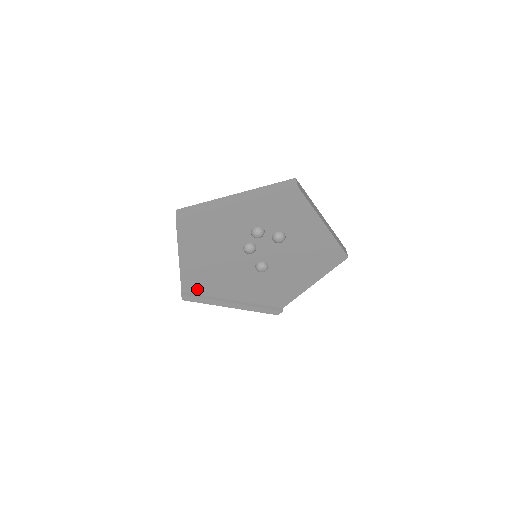
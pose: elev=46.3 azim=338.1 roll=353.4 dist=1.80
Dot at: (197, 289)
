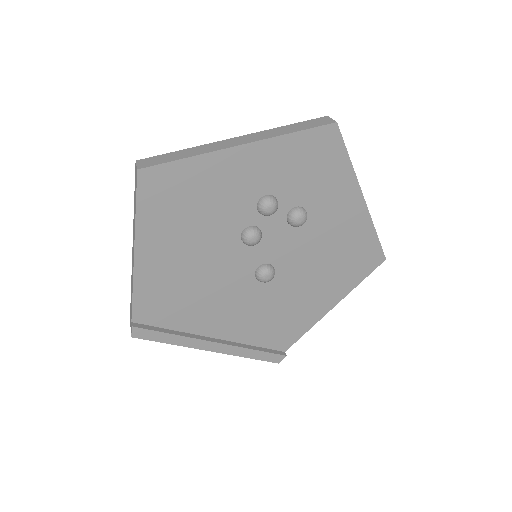
Dot at: (158, 317)
